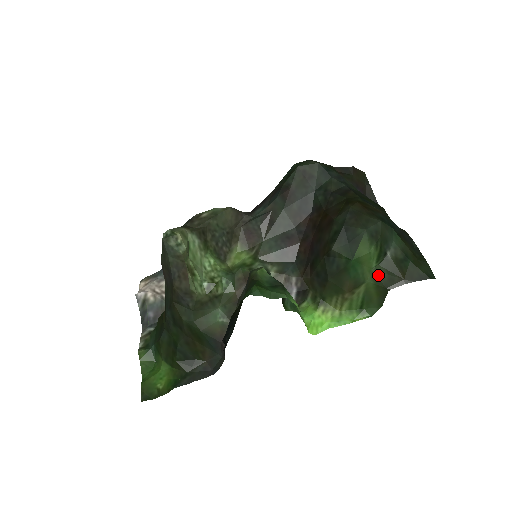
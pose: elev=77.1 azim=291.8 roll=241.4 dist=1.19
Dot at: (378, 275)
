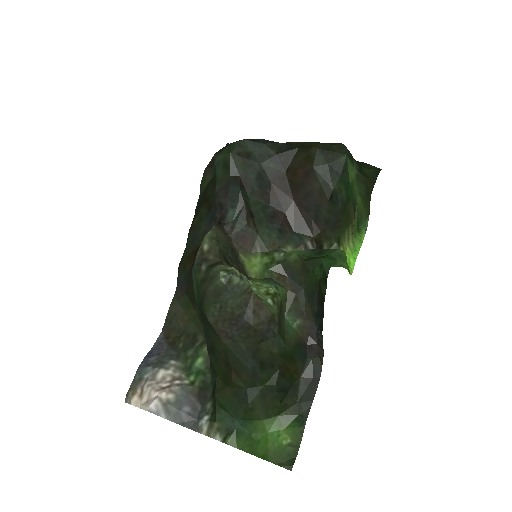
Dot at: (361, 190)
